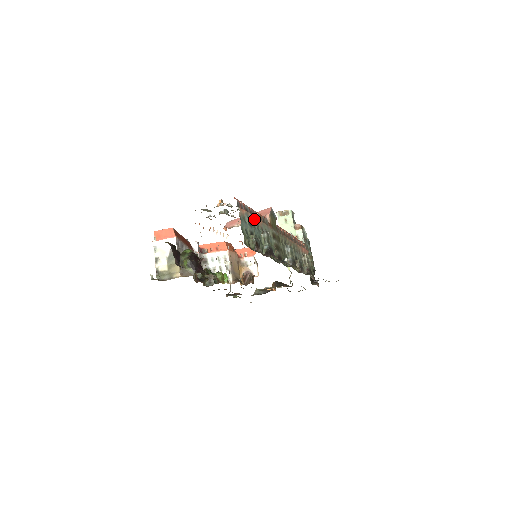
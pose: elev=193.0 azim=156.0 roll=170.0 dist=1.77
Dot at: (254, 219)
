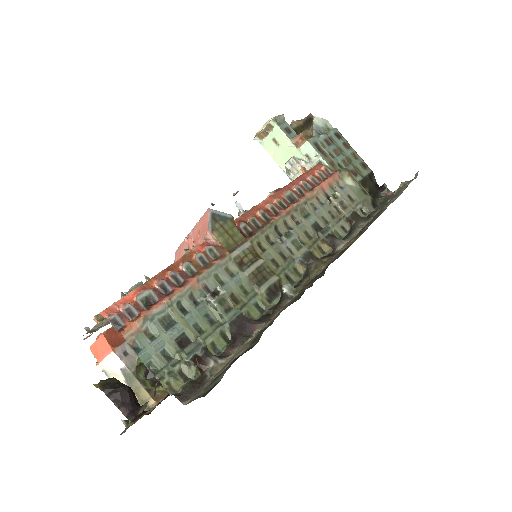
Dot at: (173, 300)
